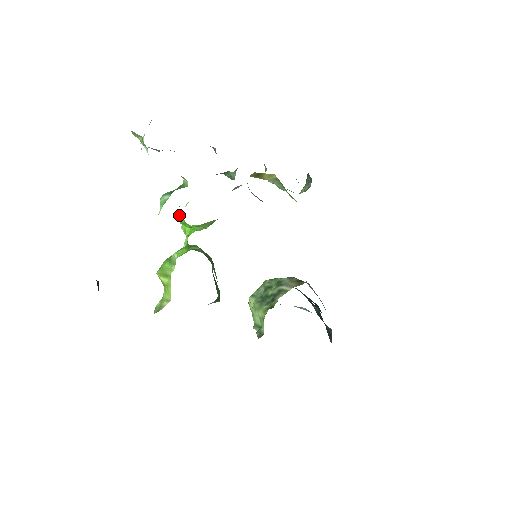
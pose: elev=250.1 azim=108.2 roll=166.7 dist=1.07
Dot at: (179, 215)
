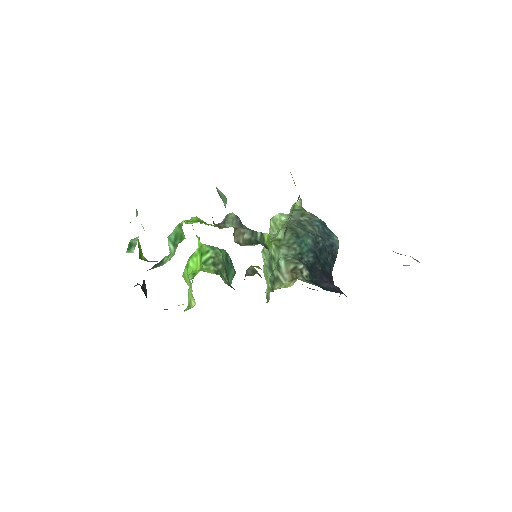
Dot at: occluded
